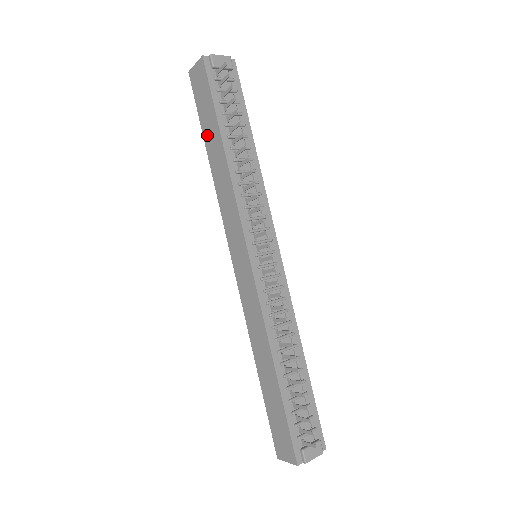
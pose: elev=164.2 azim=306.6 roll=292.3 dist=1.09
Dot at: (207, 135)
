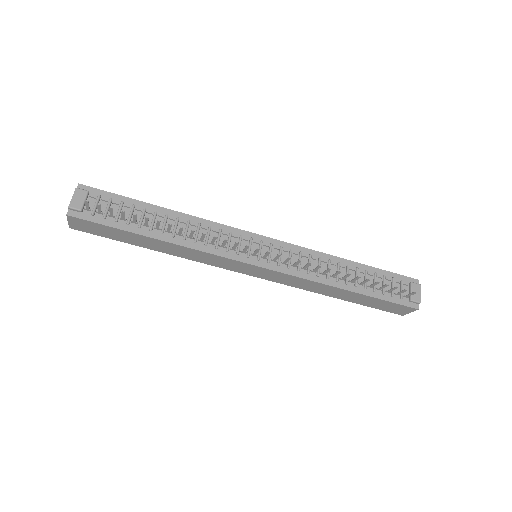
Dot at: (136, 243)
